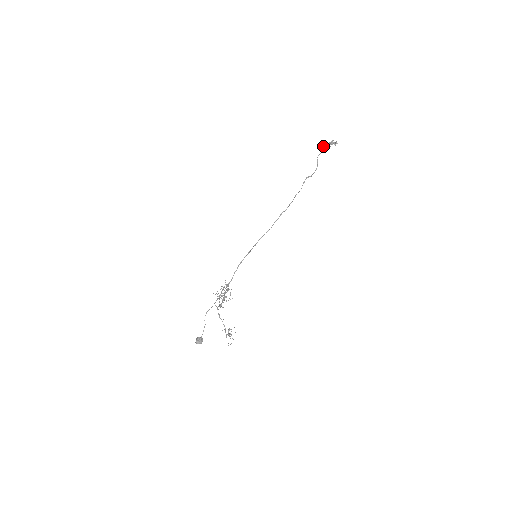
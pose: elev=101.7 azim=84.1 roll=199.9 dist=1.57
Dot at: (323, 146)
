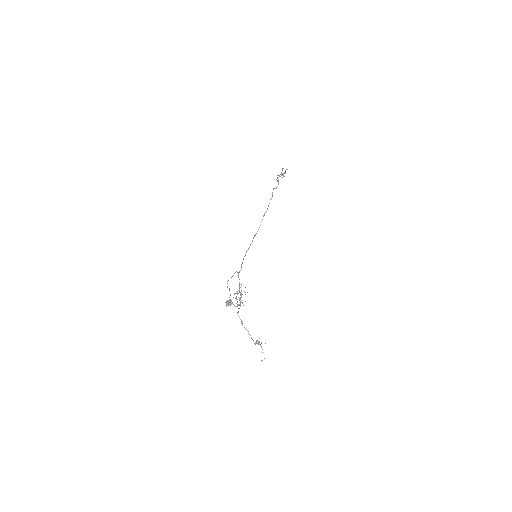
Dot at: (278, 181)
